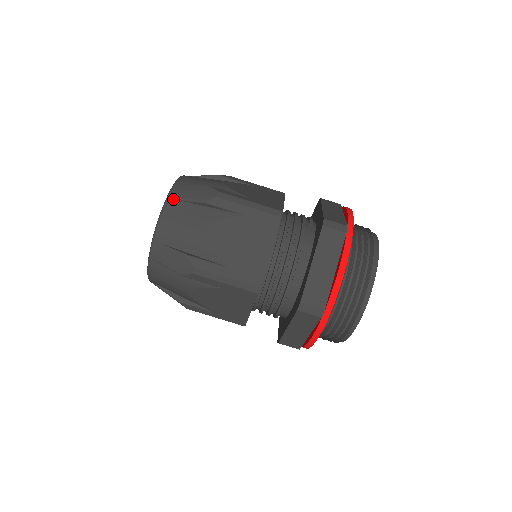
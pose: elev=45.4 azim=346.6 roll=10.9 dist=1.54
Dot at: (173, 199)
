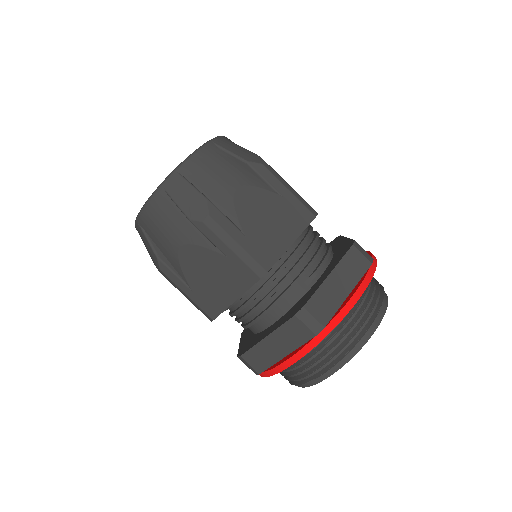
Dot at: (164, 192)
